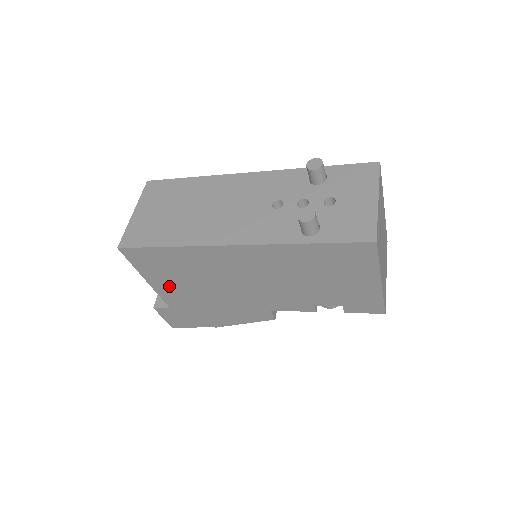
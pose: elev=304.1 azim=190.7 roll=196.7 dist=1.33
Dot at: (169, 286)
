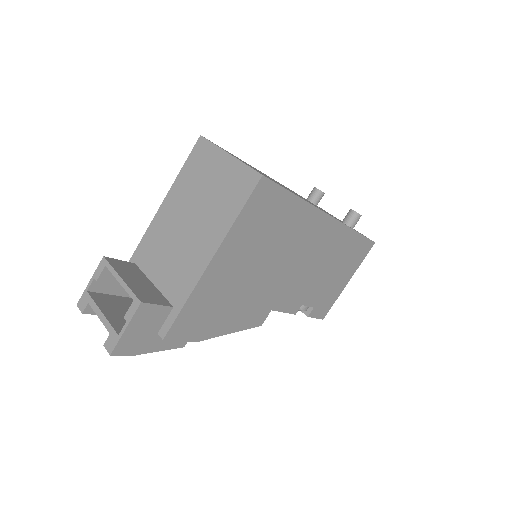
Dot at: (236, 253)
